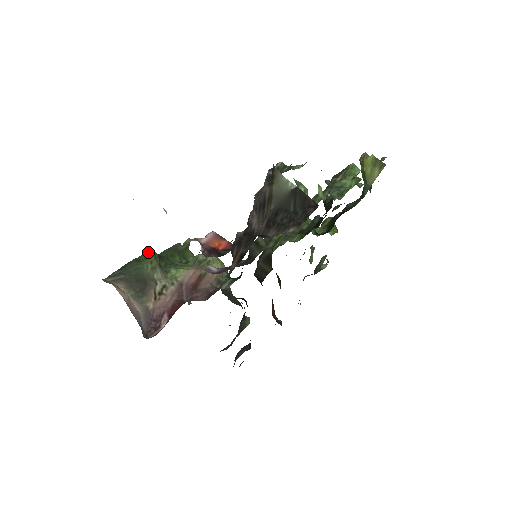
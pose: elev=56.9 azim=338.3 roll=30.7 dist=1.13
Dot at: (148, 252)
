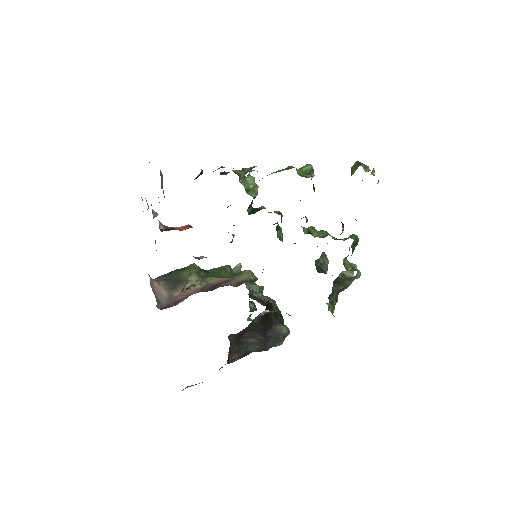
Dot at: (191, 265)
